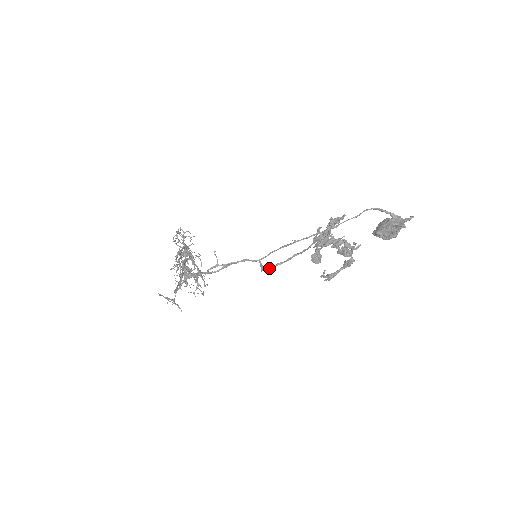
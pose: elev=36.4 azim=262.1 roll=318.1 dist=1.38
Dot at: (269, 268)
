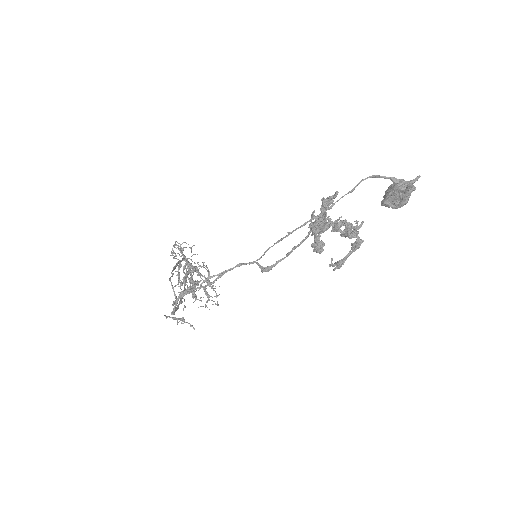
Dot at: (269, 268)
